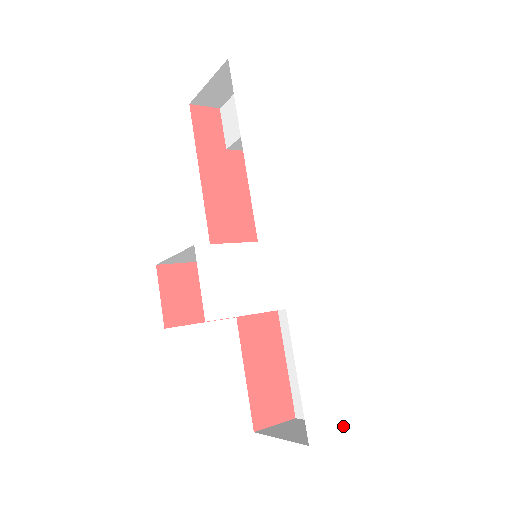
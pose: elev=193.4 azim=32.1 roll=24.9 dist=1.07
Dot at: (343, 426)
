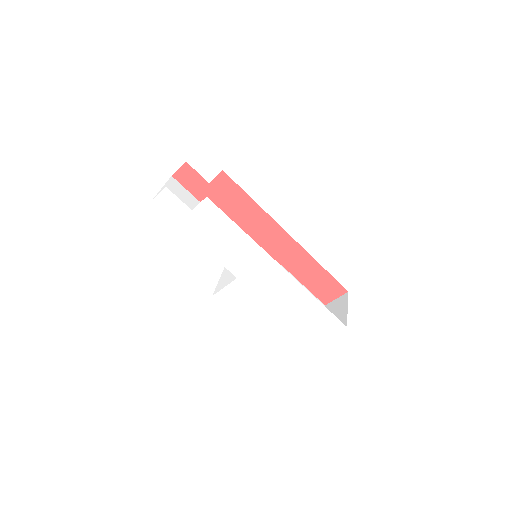
Dot at: (339, 328)
